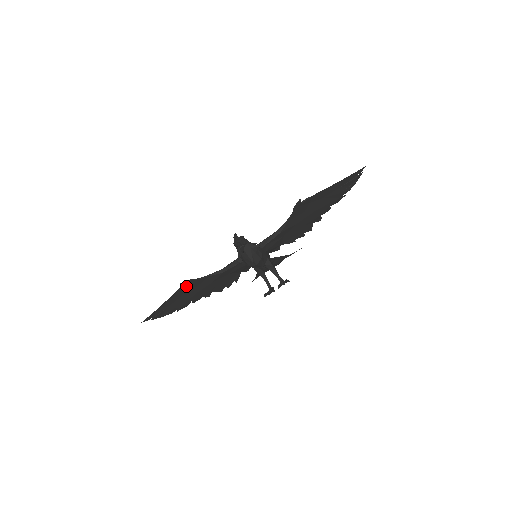
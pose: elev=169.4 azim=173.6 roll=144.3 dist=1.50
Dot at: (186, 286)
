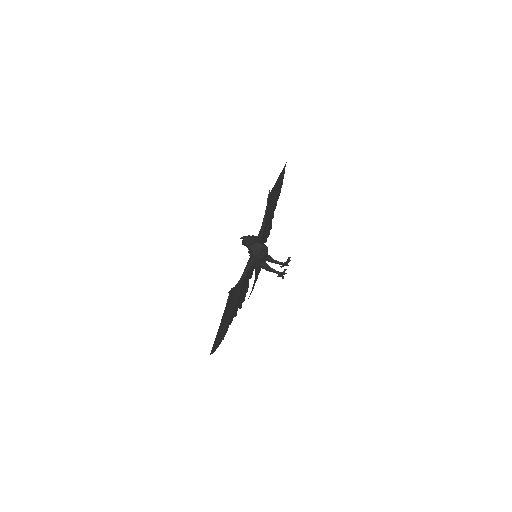
Dot at: (229, 298)
